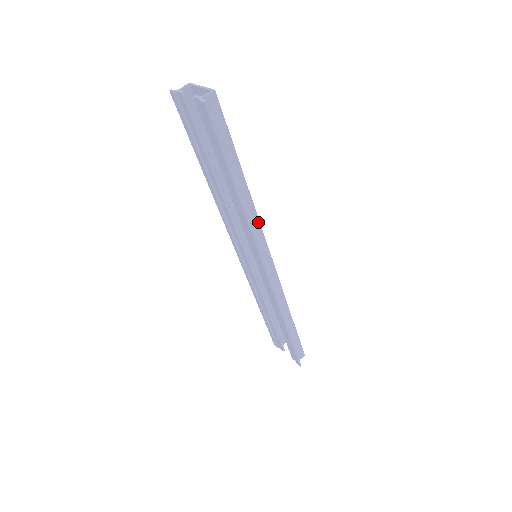
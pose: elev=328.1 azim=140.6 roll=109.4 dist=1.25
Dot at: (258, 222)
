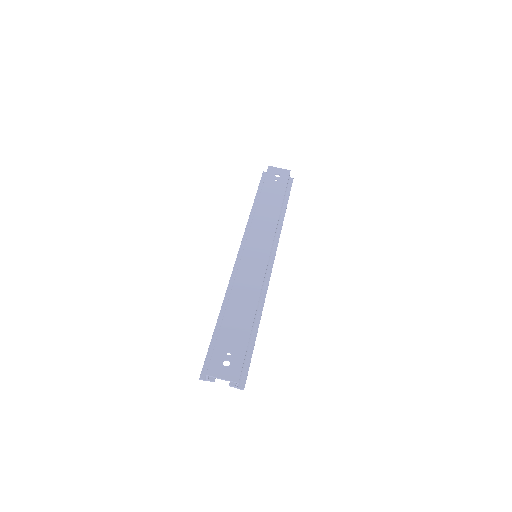
Dot at: occluded
